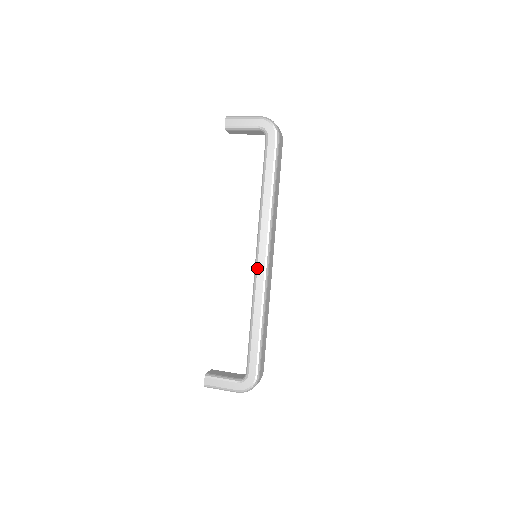
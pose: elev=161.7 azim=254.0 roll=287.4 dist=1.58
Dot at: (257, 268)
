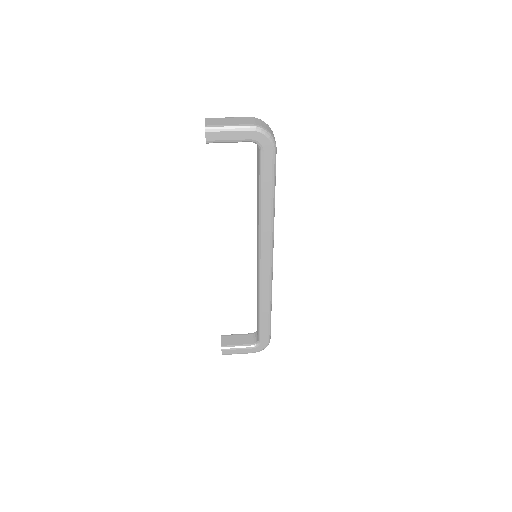
Dot at: (262, 272)
